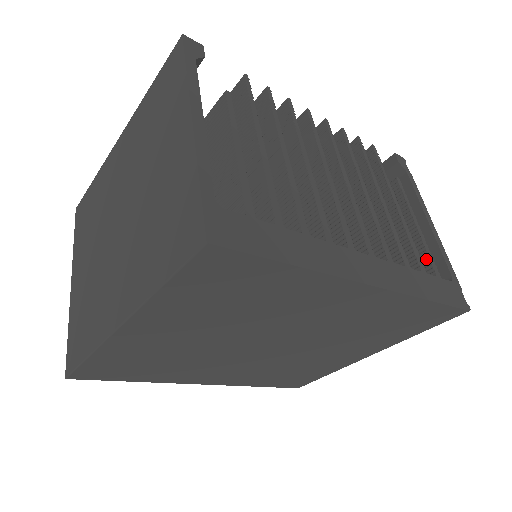
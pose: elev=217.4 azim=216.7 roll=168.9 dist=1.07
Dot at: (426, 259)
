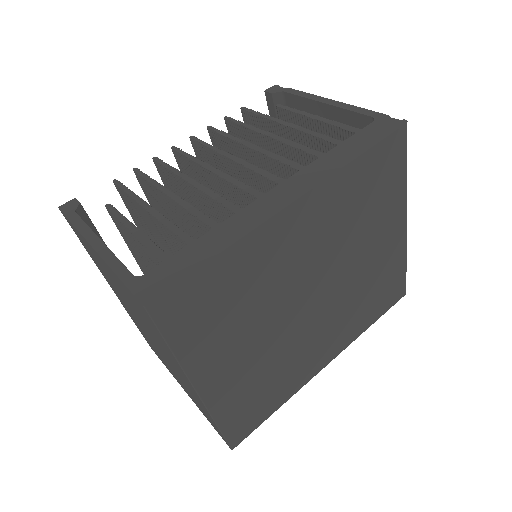
Dot at: (340, 131)
